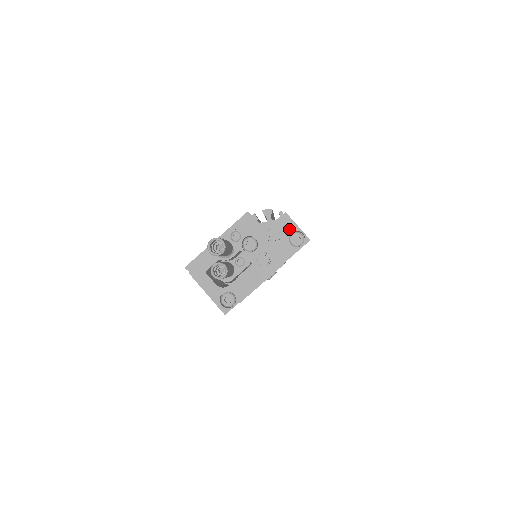
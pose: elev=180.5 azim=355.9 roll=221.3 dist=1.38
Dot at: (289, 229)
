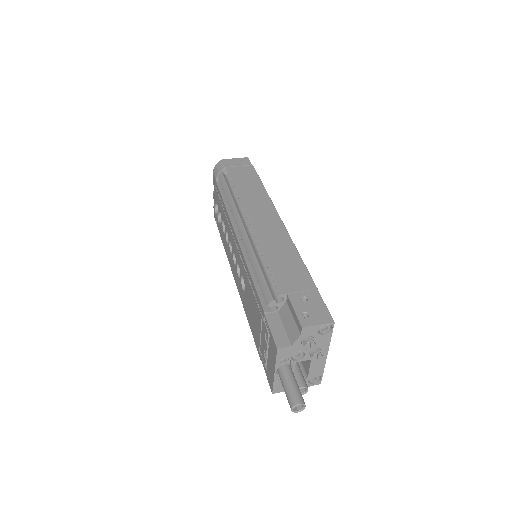
Dot at: (314, 331)
